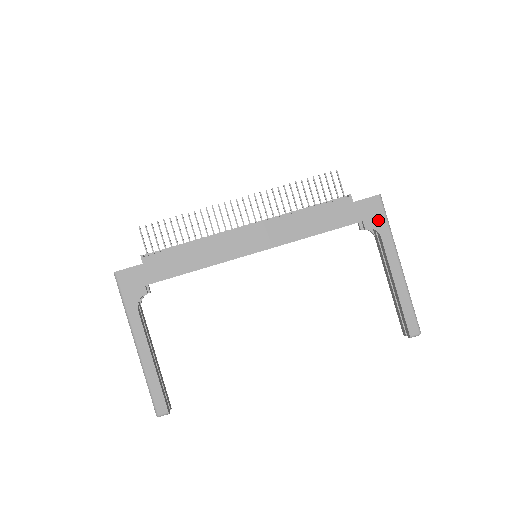
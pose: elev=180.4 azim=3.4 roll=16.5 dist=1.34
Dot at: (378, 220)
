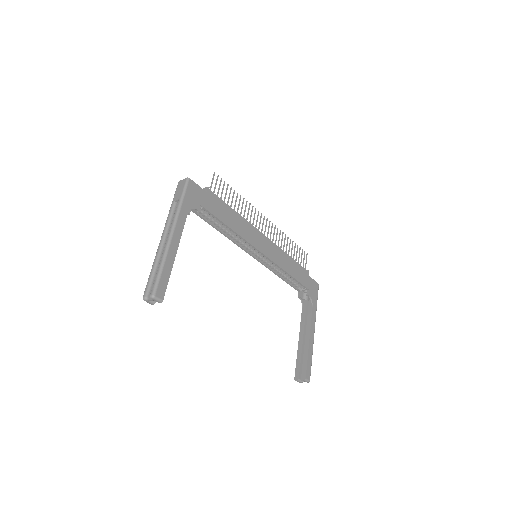
Dot at: (314, 296)
